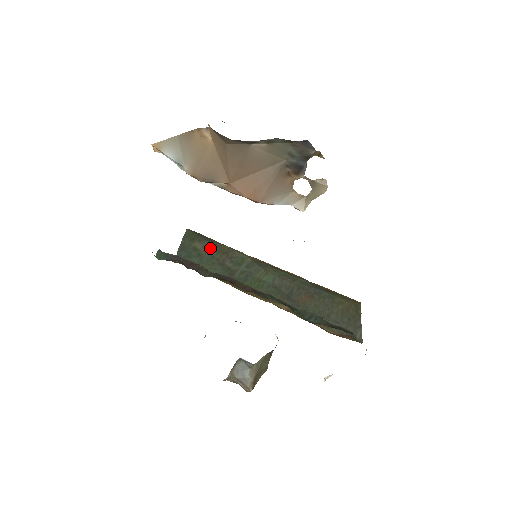
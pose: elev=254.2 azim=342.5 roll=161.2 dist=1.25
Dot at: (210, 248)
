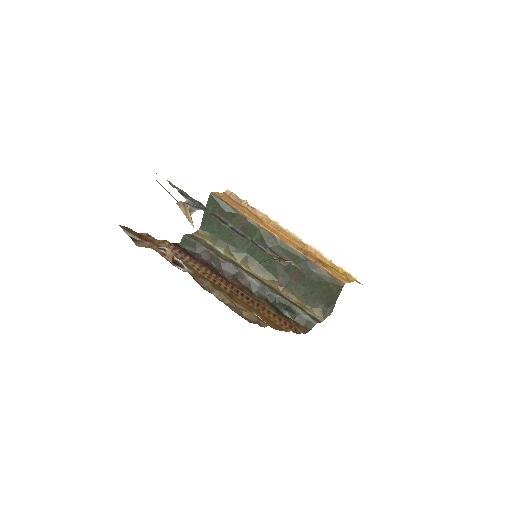
Dot at: (228, 219)
